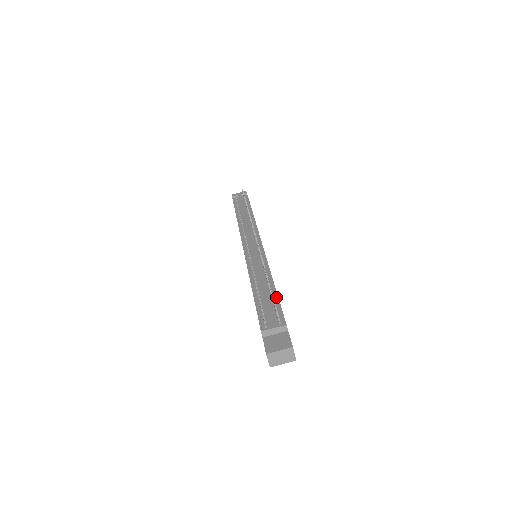
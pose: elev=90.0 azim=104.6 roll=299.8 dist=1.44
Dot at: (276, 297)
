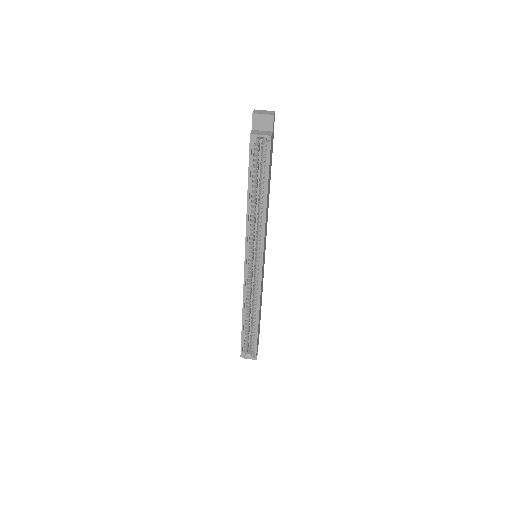
Dot at: occluded
